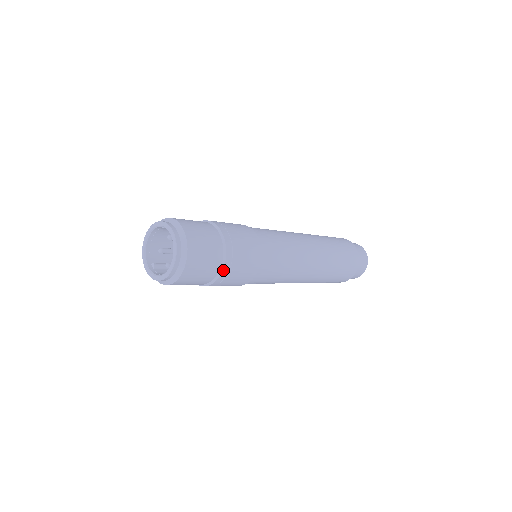
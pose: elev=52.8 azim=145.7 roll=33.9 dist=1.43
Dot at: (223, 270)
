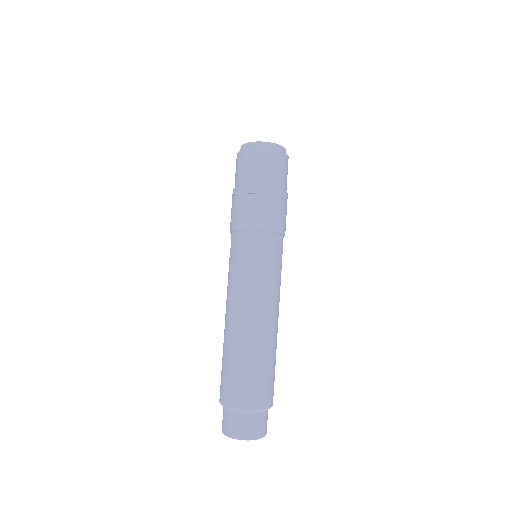
Dot at: (270, 188)
